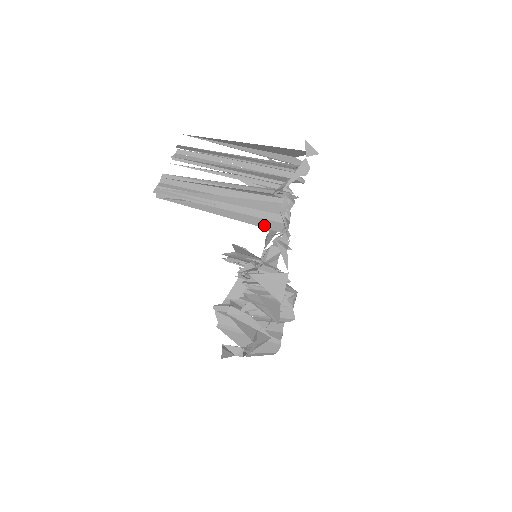
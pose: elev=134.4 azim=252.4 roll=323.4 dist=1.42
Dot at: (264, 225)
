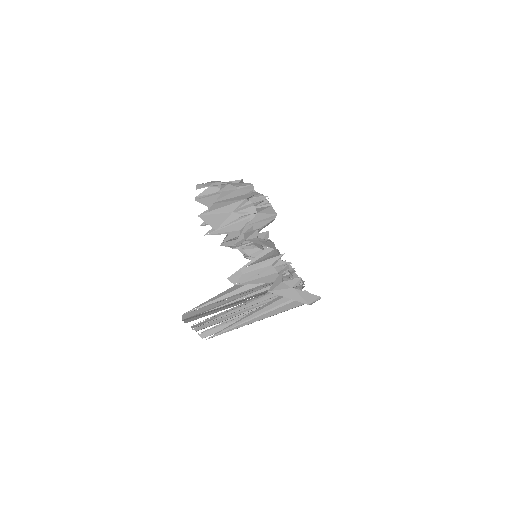
Dot at: occluded
